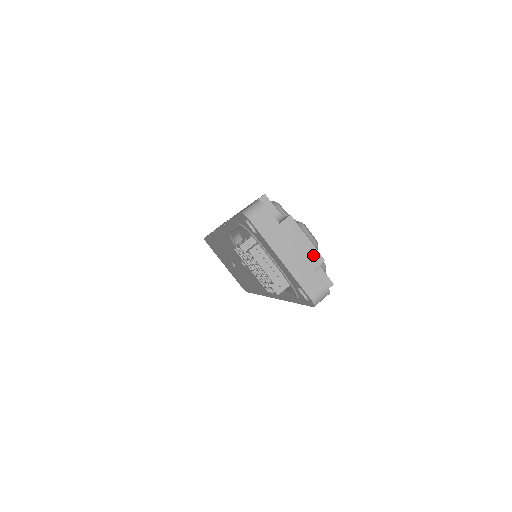
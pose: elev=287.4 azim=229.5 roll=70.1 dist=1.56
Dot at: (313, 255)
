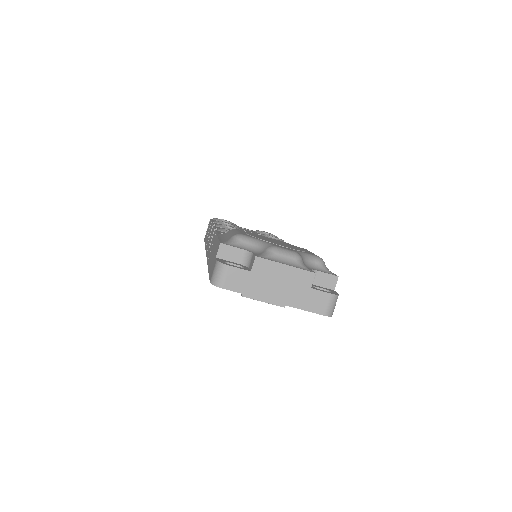
Dot at: (301, 276)
